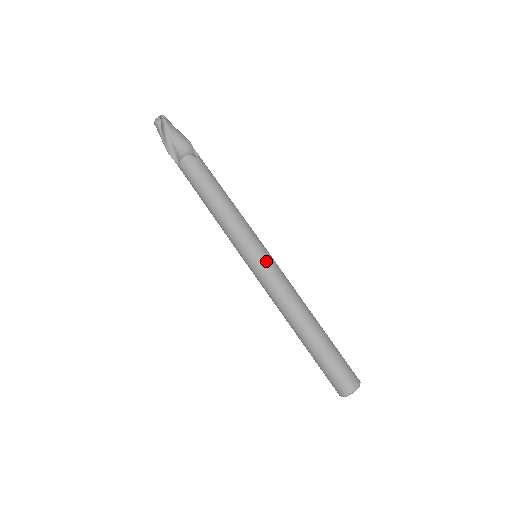
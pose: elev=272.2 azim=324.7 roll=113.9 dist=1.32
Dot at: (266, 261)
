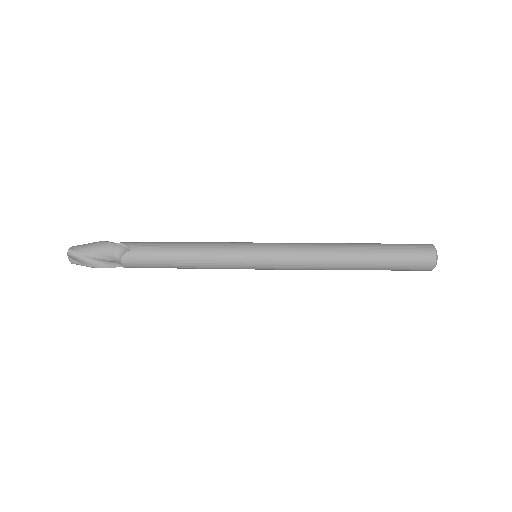
Dot at: (267, 256)
